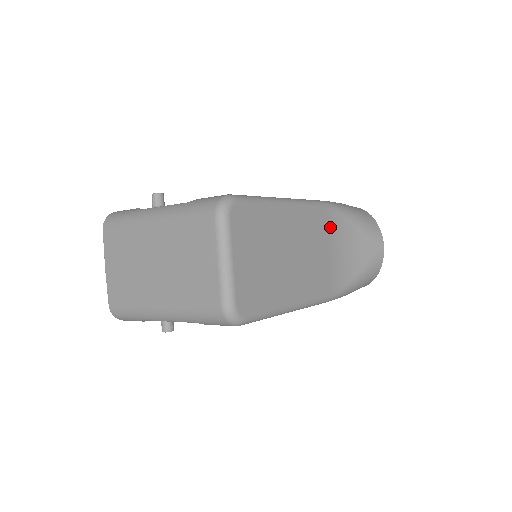
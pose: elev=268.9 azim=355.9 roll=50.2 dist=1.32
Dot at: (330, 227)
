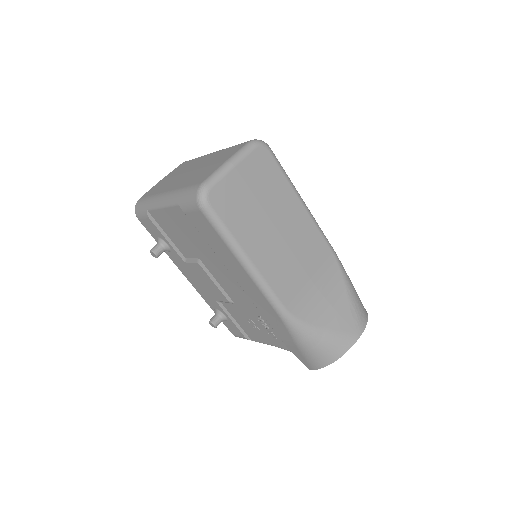
Dot at: (324, 266)
